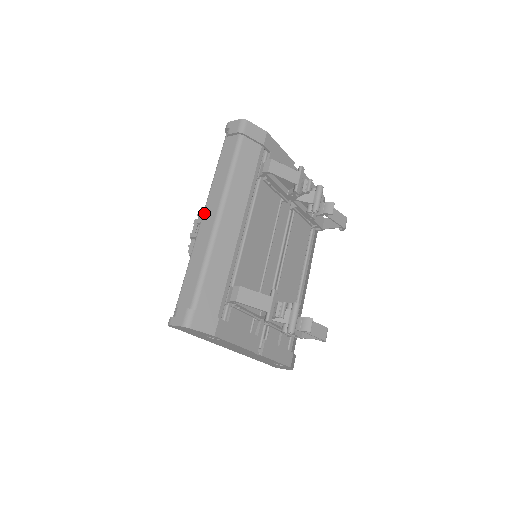
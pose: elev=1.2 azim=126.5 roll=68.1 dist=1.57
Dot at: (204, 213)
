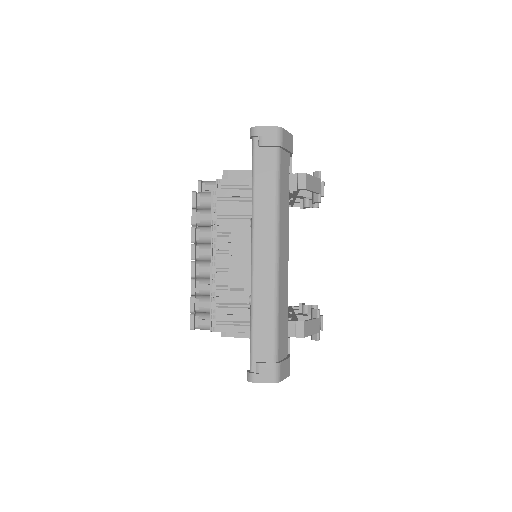
Dot at: (255, 249)
